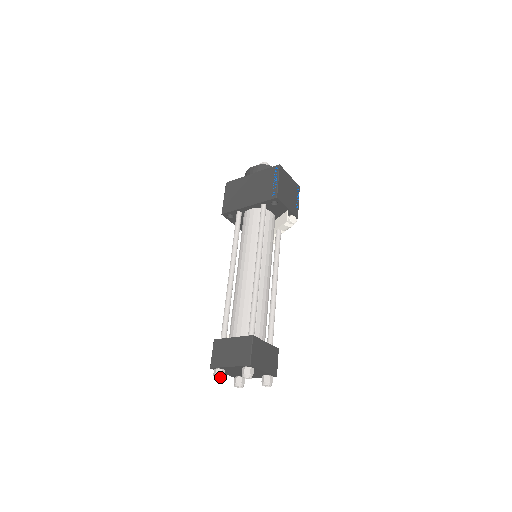
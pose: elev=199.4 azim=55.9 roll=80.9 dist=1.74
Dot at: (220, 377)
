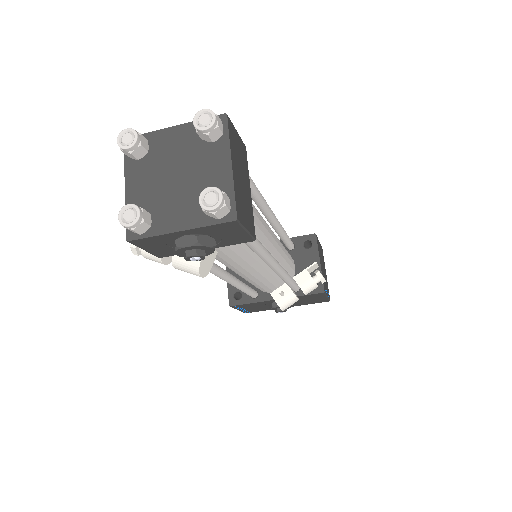
Dot at: (137, 132)
